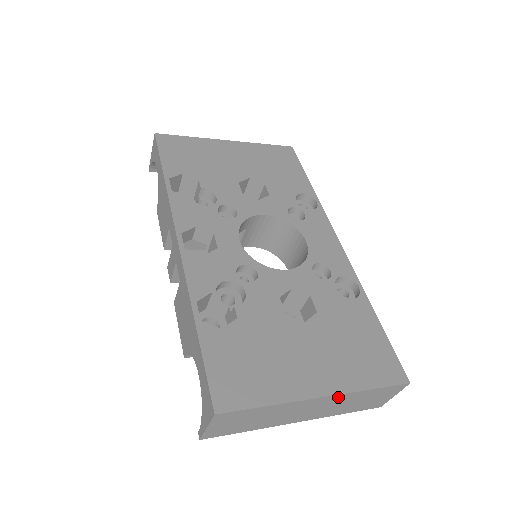
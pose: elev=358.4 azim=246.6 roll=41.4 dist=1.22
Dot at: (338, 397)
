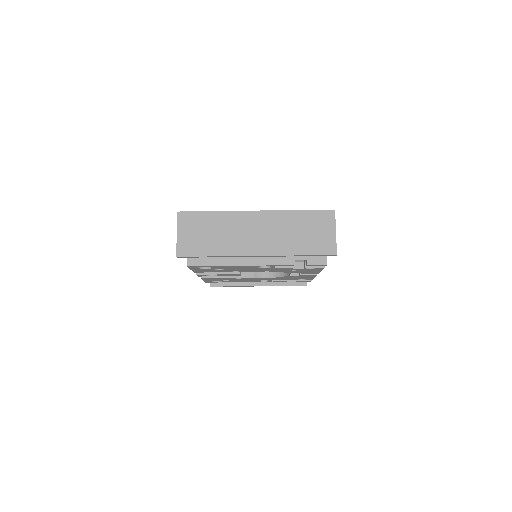
Dot at: (272, 216)
